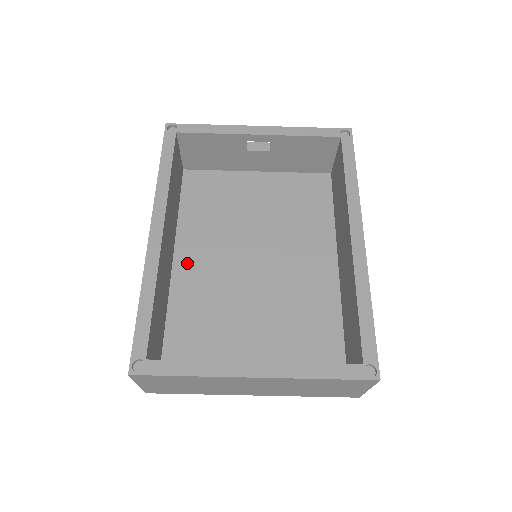
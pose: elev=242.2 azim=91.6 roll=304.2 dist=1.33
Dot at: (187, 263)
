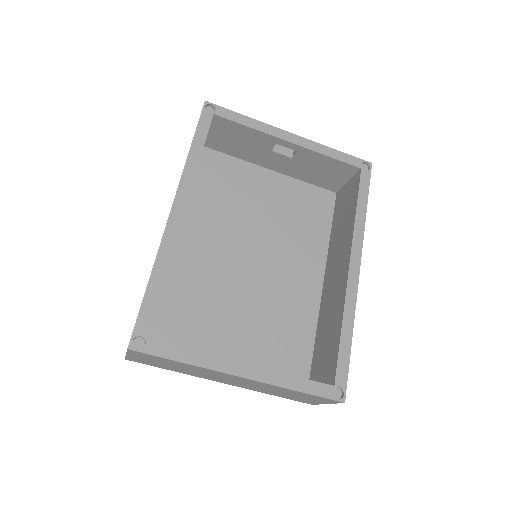
Dot at: (189, 243)
